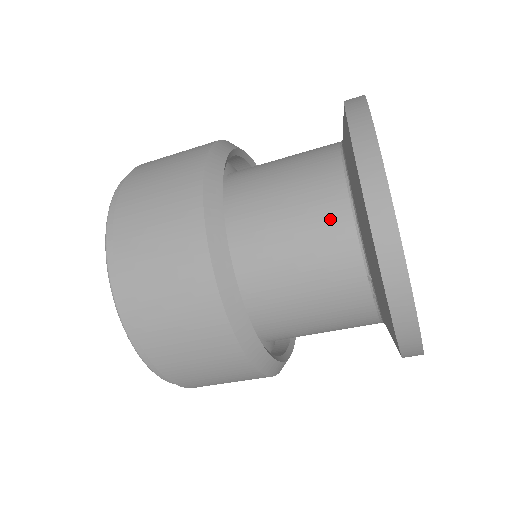
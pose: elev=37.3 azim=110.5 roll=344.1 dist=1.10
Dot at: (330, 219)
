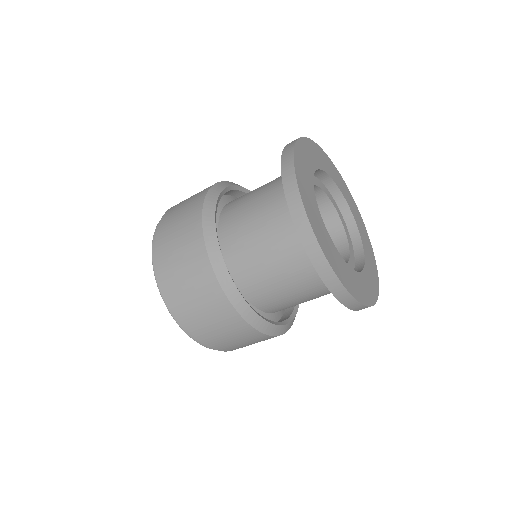
Dot at: (302, 269)
